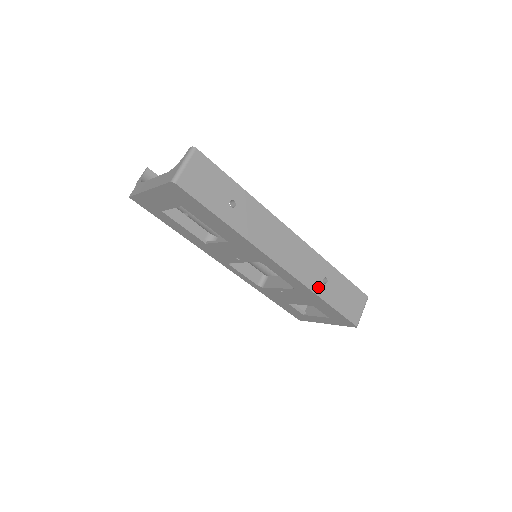
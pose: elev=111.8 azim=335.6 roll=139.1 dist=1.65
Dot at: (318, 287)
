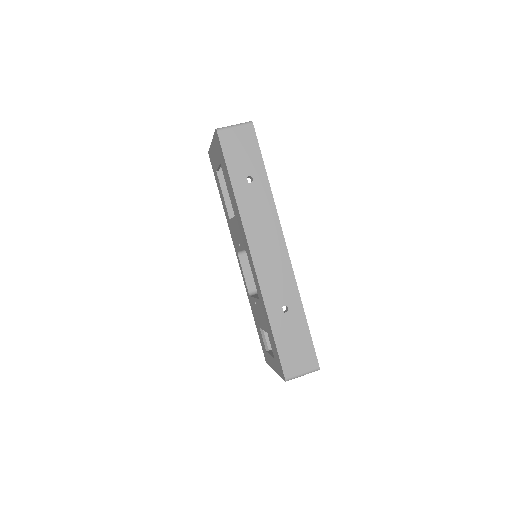
Dot at: (273, 307)
